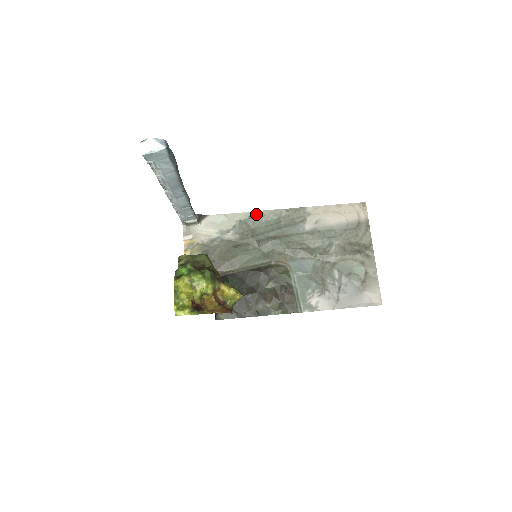
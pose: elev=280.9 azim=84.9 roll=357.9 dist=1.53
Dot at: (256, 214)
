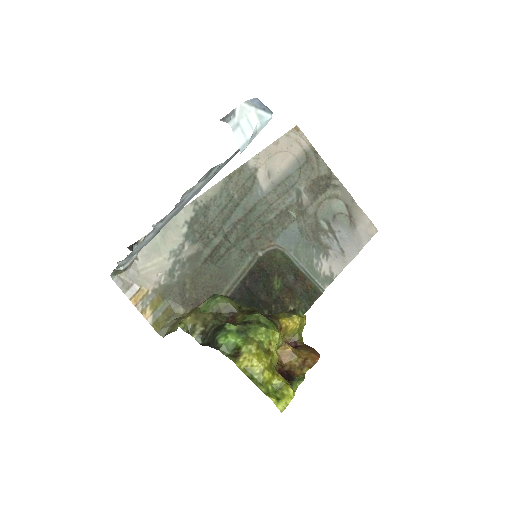
Dot at: (200, 202)
